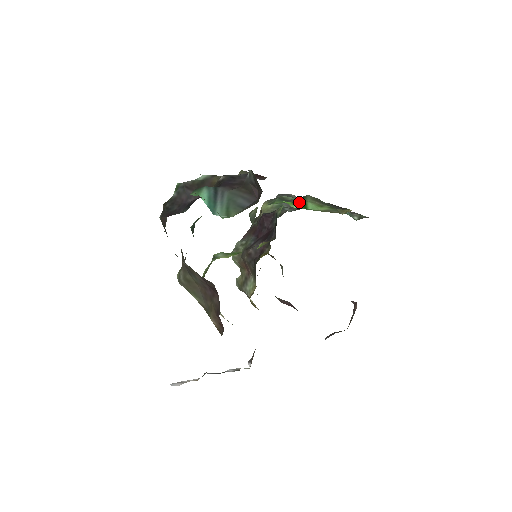
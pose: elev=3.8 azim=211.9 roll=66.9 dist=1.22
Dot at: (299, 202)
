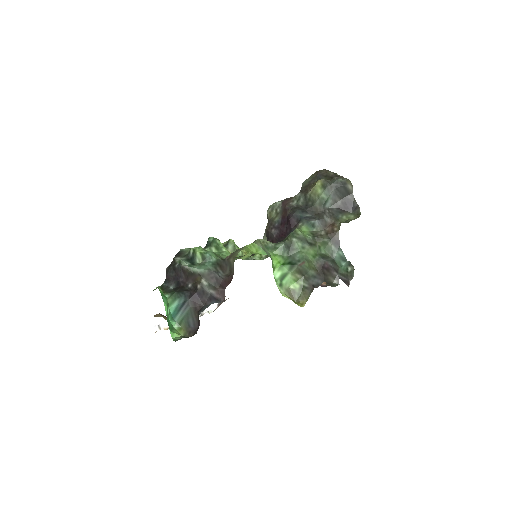
Dot at: (285, 269)
